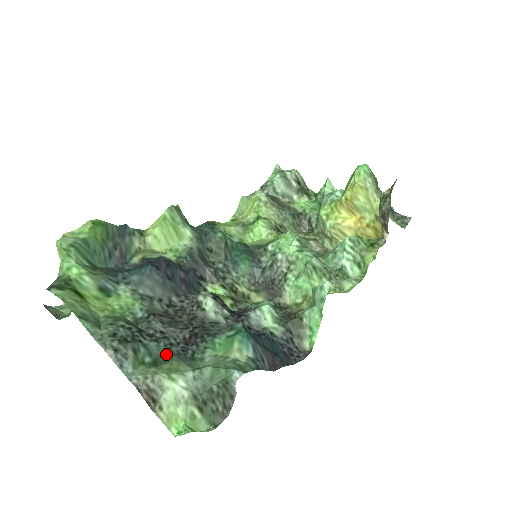
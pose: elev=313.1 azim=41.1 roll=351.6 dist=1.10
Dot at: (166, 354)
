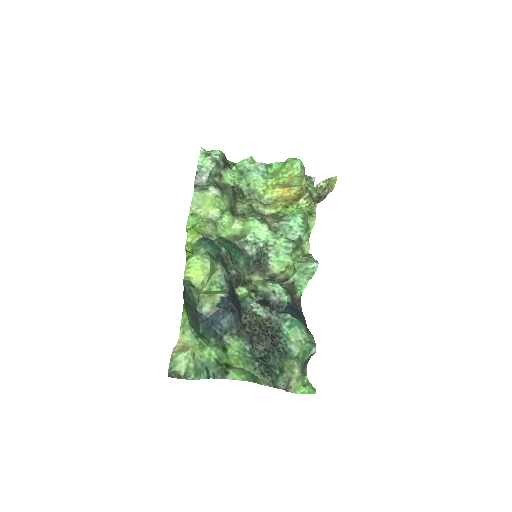
Dot at: (278, 361)
